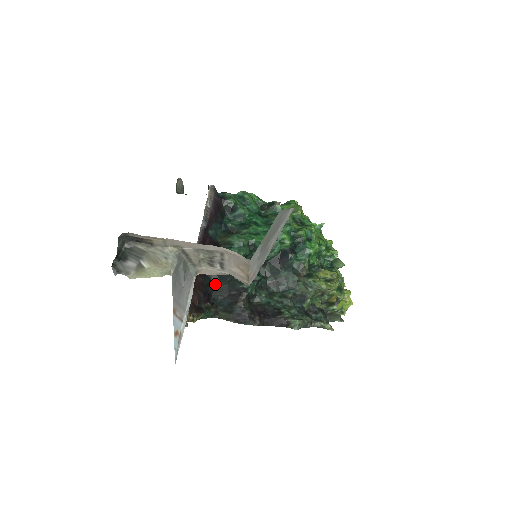
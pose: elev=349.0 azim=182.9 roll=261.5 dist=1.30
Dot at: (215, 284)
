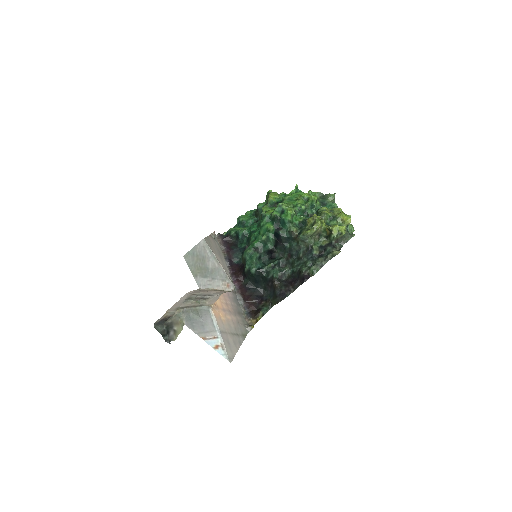
Dot at: (259, 288)
